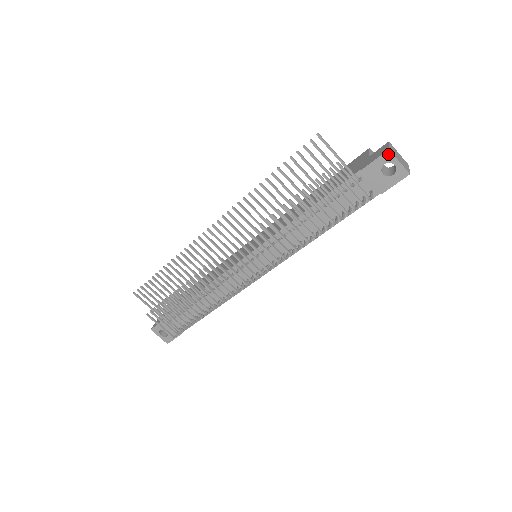
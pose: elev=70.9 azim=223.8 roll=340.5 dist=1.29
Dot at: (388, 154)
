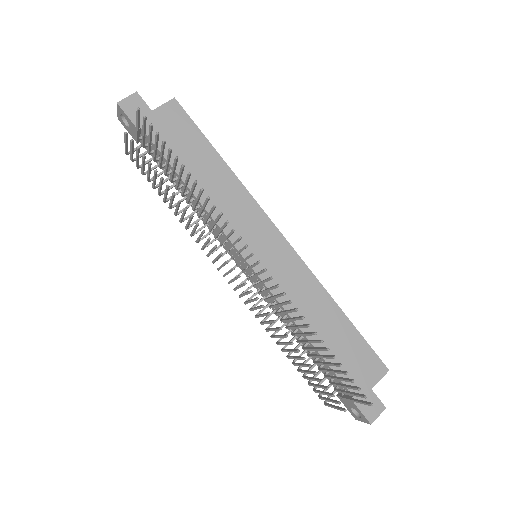
Dot at: (367, 421)
